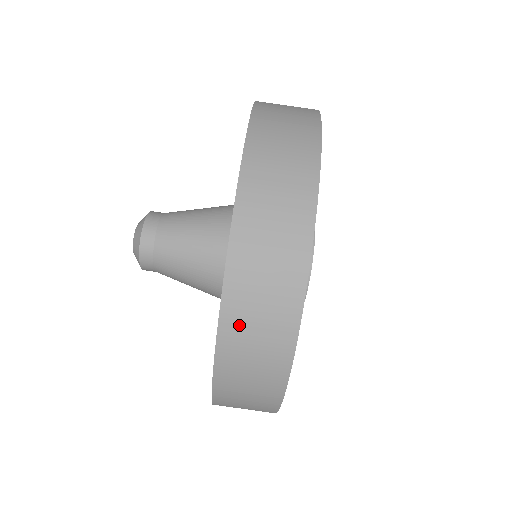
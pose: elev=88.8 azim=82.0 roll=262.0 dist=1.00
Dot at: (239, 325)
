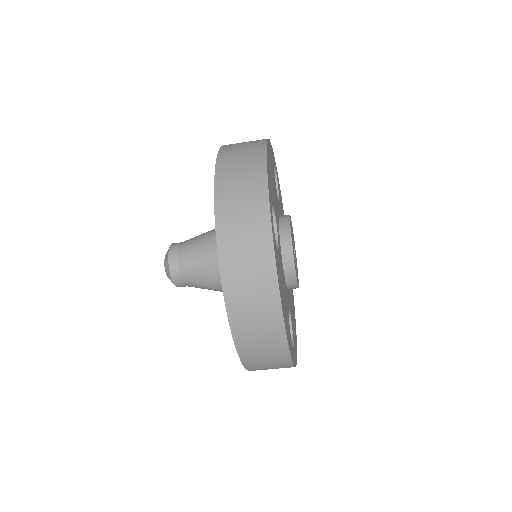
Dot at: (236, 283)
